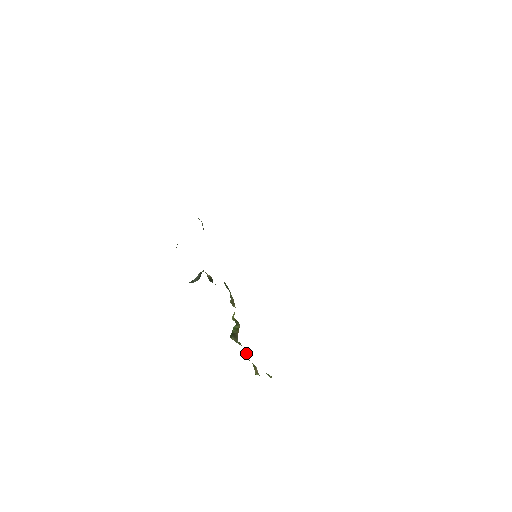
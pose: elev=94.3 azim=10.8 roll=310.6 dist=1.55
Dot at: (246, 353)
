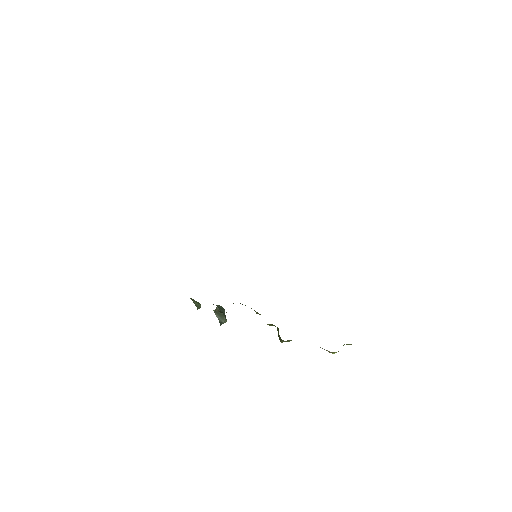
Dot at: occluded
